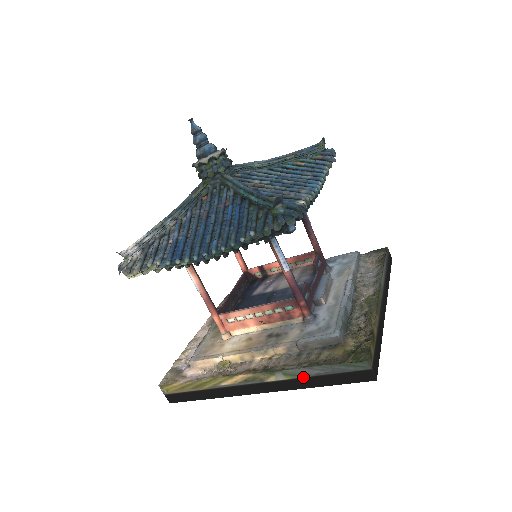
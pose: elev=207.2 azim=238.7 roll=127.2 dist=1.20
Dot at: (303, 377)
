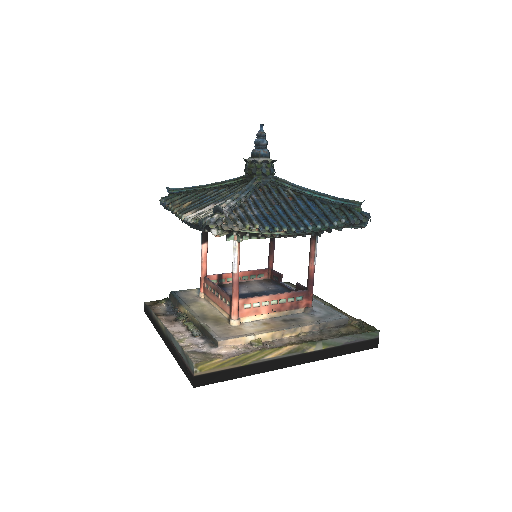
Dot at: (335, 346)
